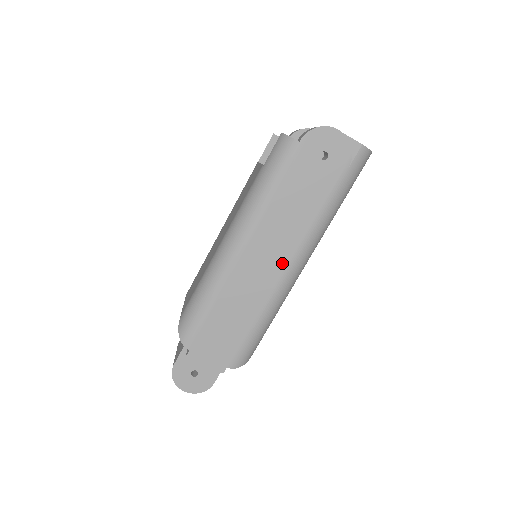
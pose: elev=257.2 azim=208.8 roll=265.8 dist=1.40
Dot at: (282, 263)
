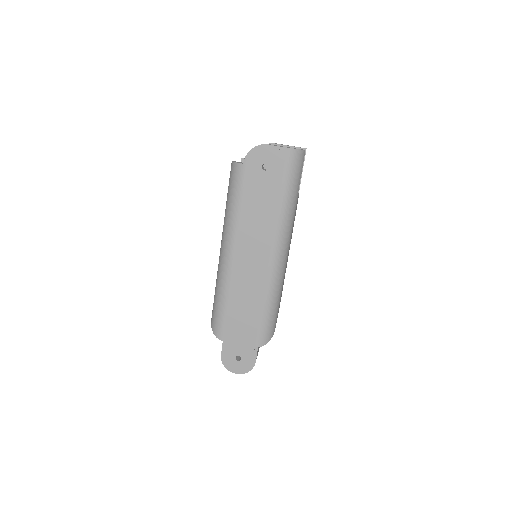
Dot at: (265, 257)
